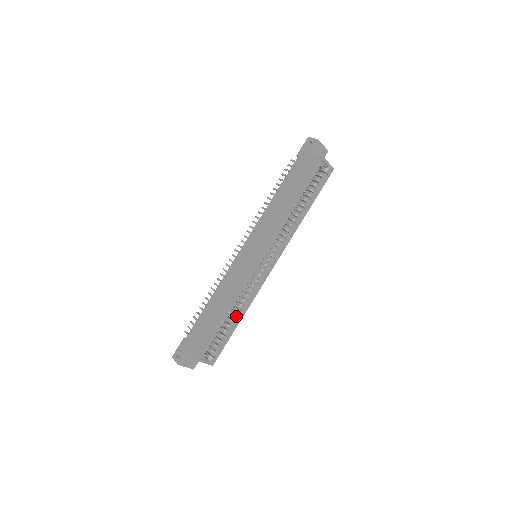
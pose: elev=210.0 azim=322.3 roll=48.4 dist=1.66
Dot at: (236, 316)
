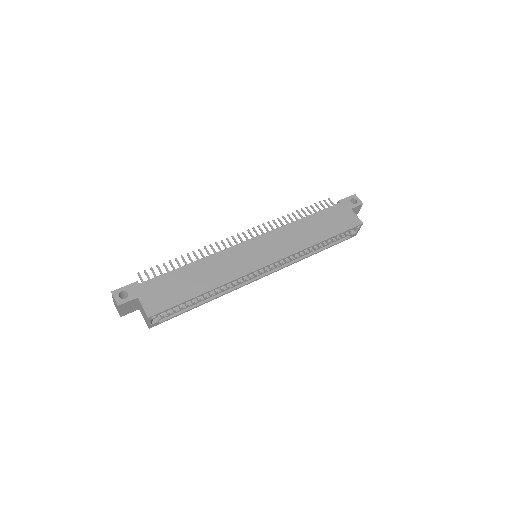
Dot at: (205, 297)
